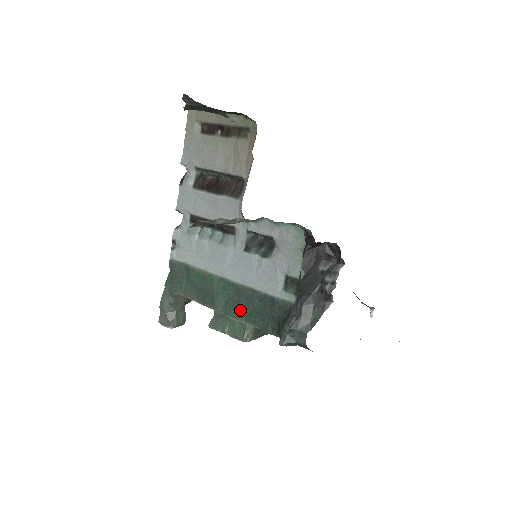
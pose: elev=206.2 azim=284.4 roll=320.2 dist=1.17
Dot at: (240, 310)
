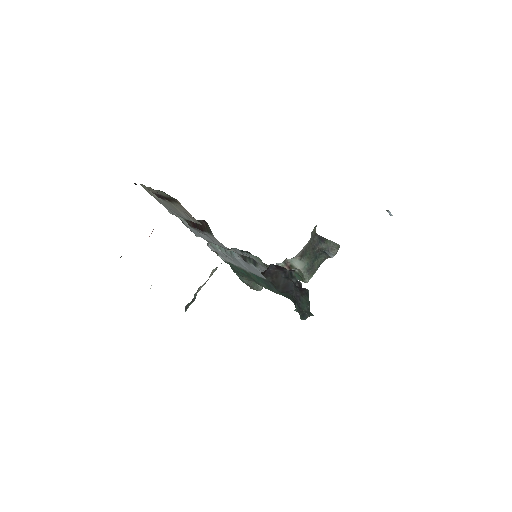
Dot at: (275, 290)
